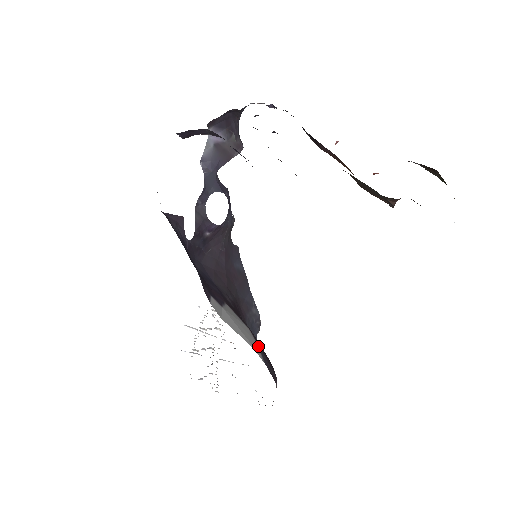
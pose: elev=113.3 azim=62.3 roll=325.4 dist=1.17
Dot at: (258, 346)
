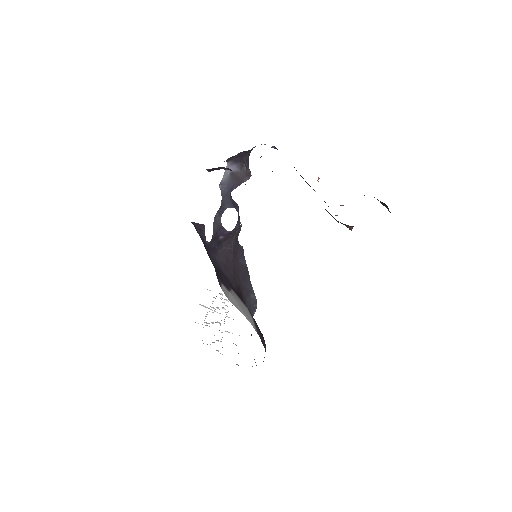
Dot at: (254, 321)
